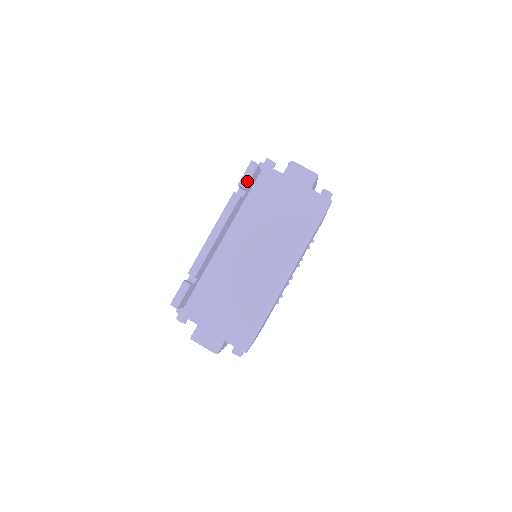
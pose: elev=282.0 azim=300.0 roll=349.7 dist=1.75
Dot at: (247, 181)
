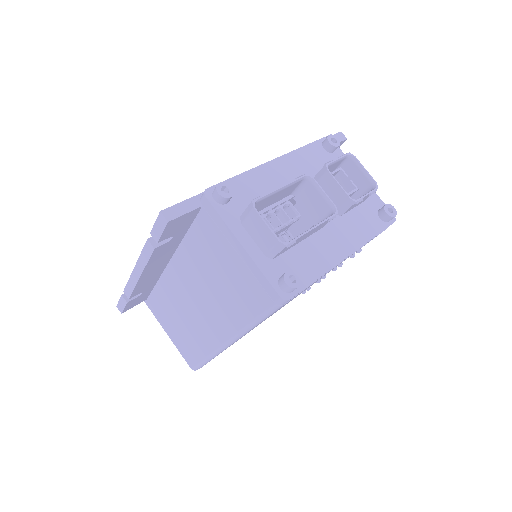
Dot at: (158, 235)
